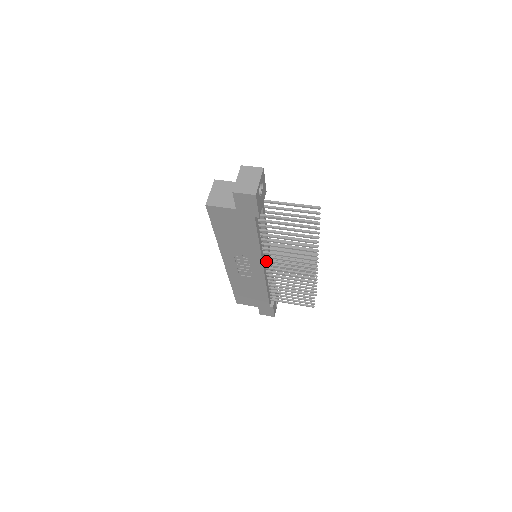
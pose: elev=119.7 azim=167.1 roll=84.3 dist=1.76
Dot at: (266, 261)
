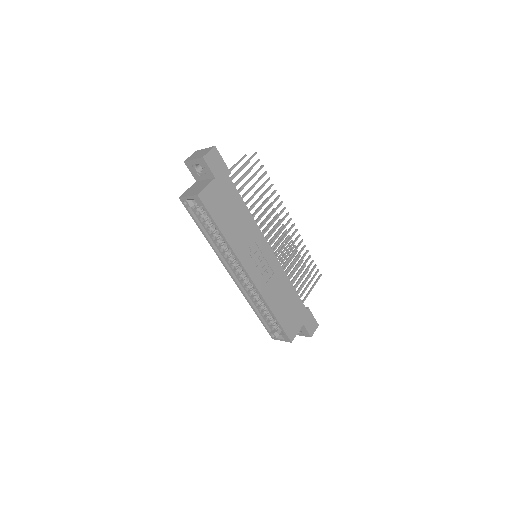
Dot at: occluded
